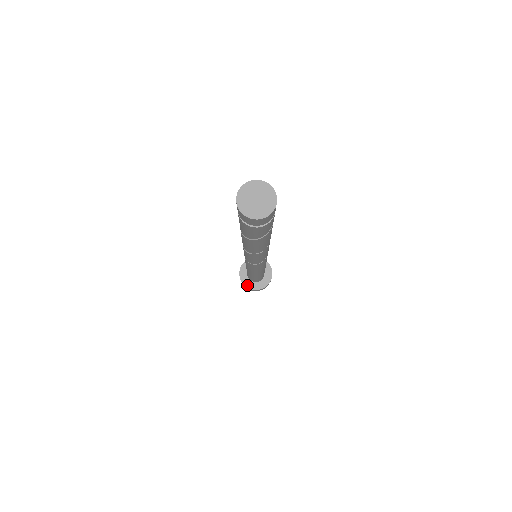
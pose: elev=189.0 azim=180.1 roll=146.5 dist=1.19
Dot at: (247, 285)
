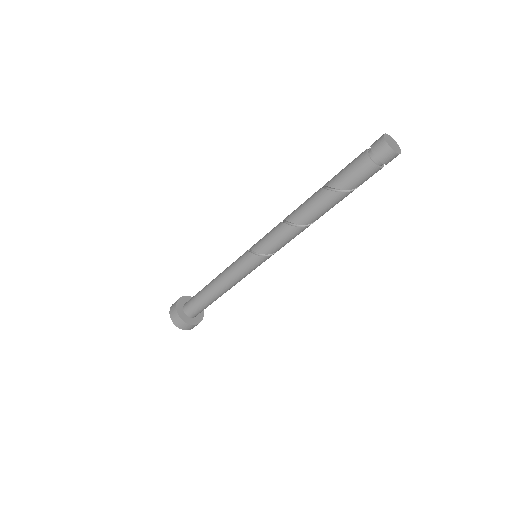
Dot at: (184, 320)
